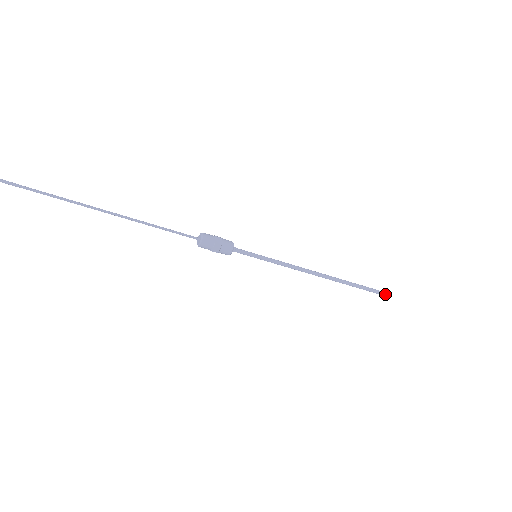
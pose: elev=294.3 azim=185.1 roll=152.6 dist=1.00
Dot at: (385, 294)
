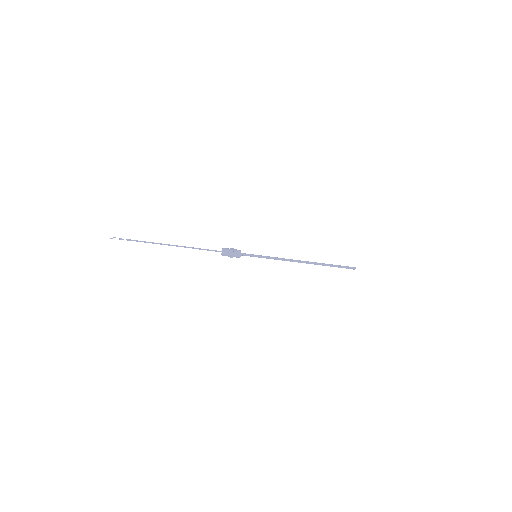
Dot at: (349, 268)
